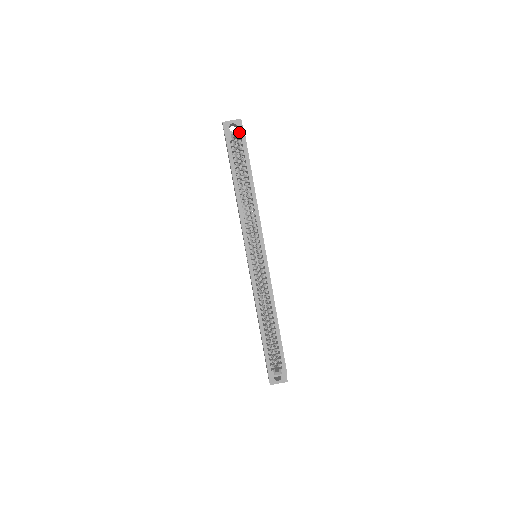
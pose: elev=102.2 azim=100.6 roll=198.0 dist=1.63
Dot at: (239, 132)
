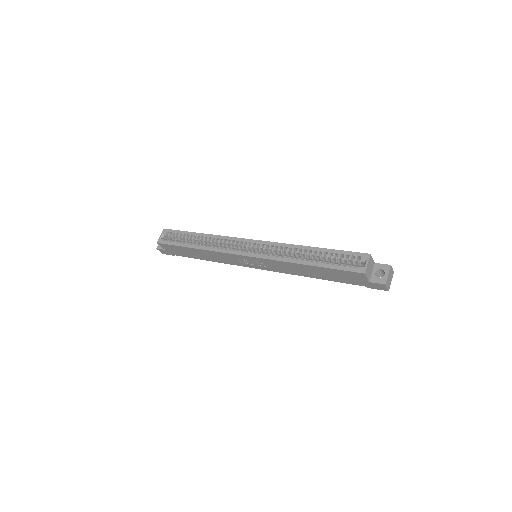
Dot at: (162, 233)
